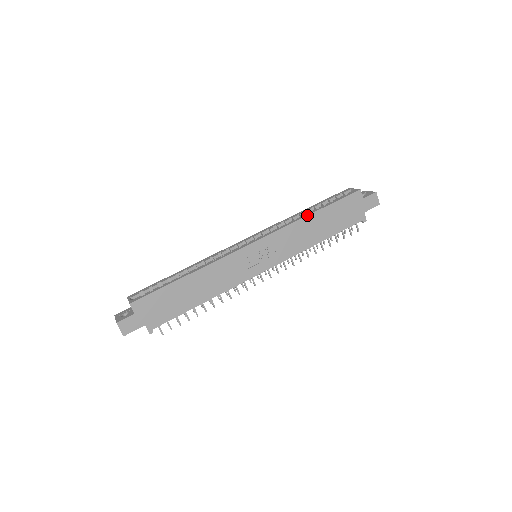
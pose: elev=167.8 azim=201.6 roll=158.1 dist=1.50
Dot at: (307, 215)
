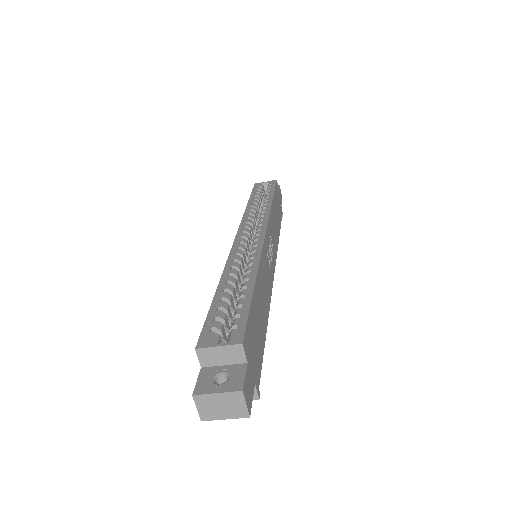
Dot at: (272, 202)
